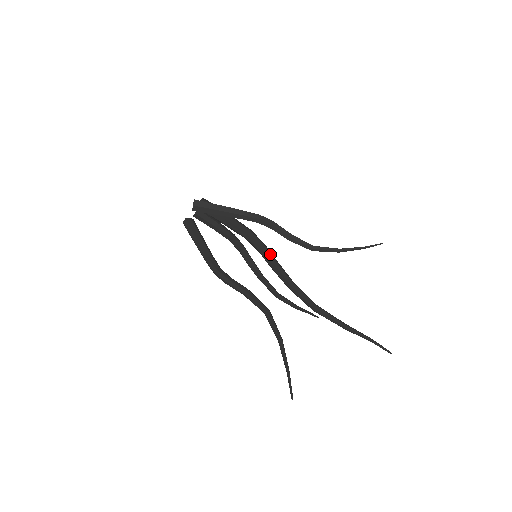
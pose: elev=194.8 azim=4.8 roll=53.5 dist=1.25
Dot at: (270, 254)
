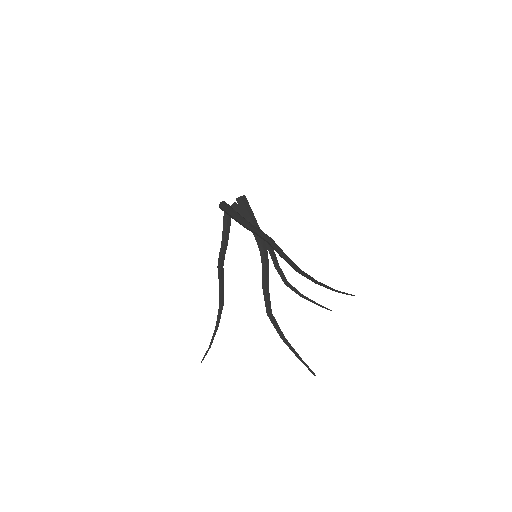
Dot at: (264, 260)
